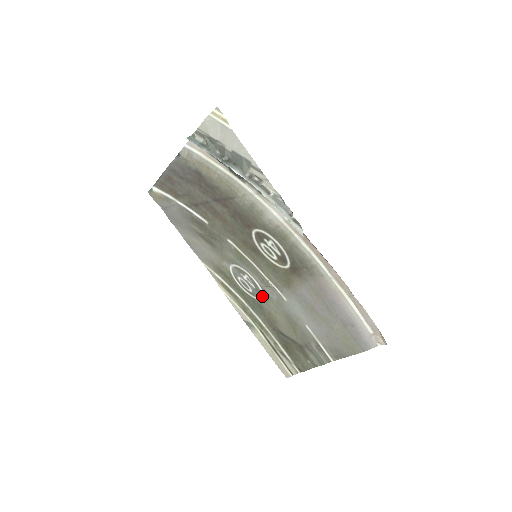
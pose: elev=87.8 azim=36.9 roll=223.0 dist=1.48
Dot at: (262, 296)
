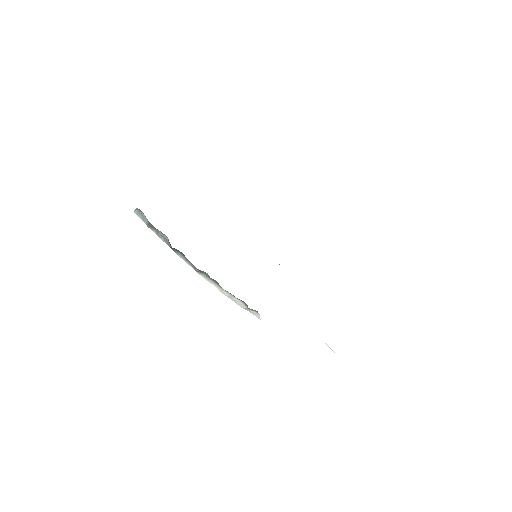
Dot at: occluded
